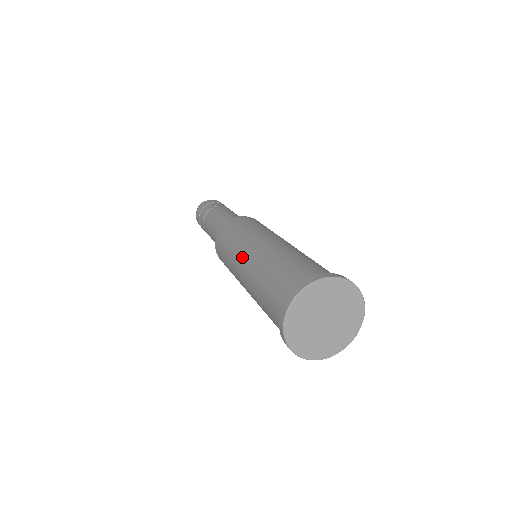
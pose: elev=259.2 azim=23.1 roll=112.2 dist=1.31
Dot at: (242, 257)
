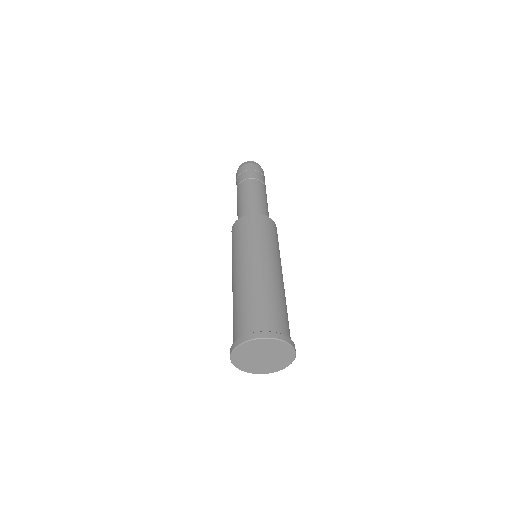
Dot at: (245, 262)
